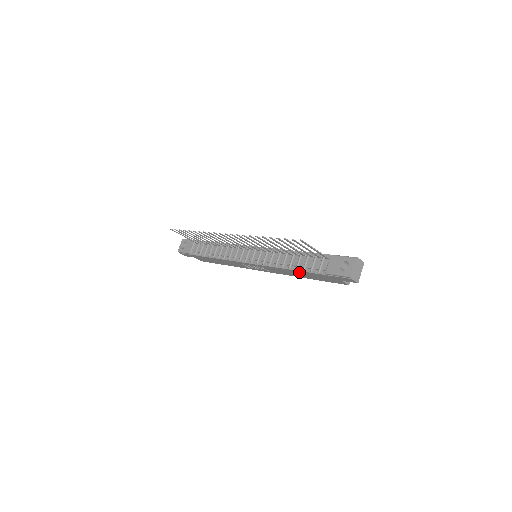
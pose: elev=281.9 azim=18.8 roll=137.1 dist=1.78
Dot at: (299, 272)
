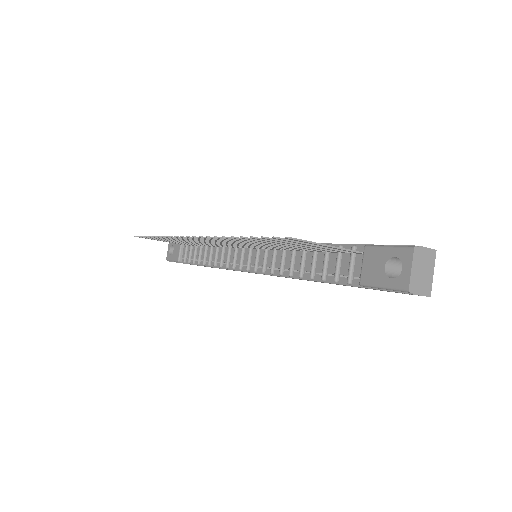
Dot at: occluded
